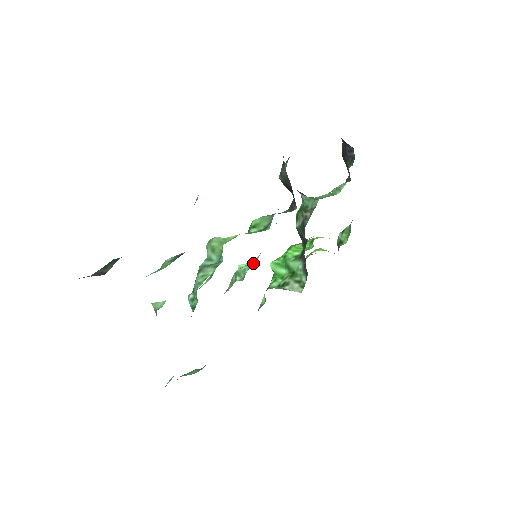
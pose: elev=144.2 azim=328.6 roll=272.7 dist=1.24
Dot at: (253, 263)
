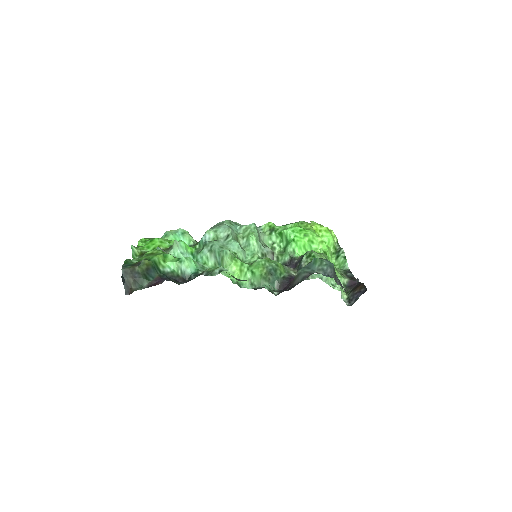
Dot at: (252, 254)
